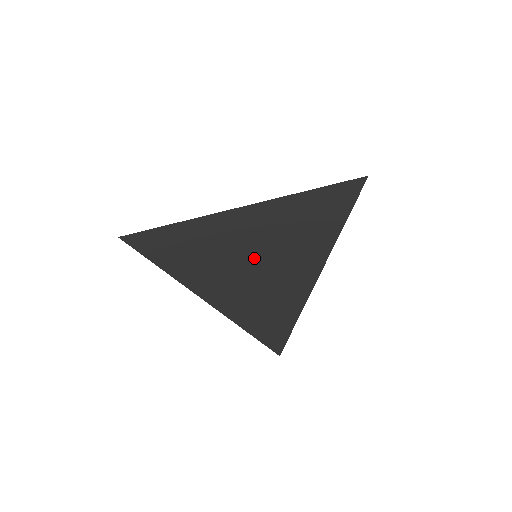
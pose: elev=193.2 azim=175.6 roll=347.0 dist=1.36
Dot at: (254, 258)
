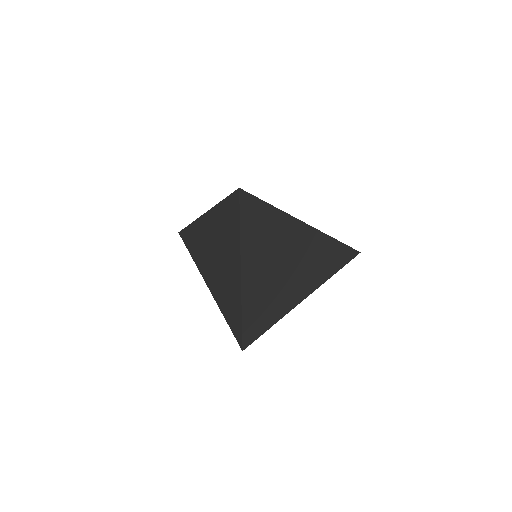
Dot at: (288, 268)
